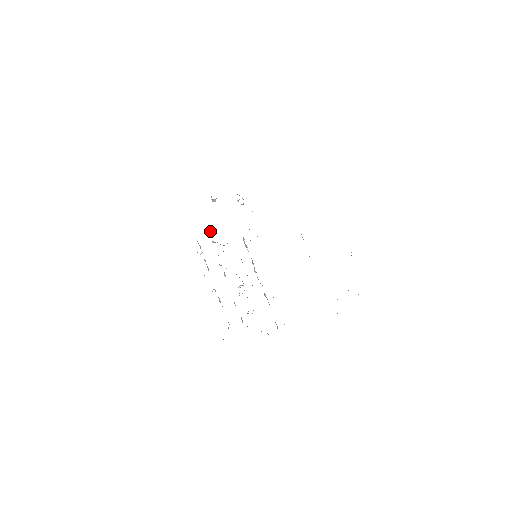
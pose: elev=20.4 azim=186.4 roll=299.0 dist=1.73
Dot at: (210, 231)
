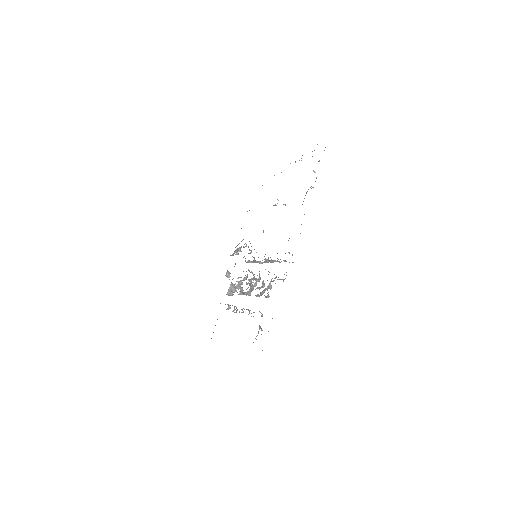
Dot at: (230, 290)
